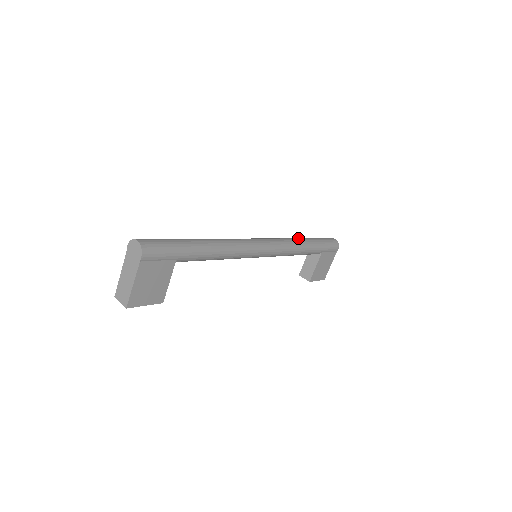
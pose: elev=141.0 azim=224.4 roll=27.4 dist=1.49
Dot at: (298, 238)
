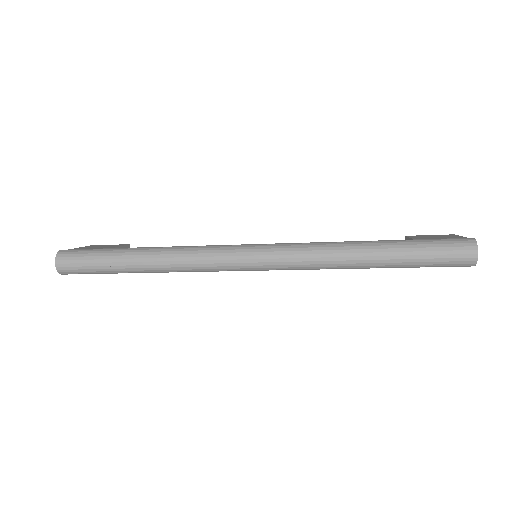
Dot at: (352, 253)
